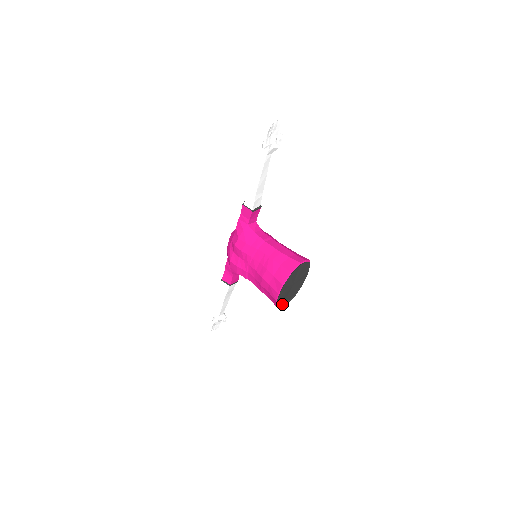
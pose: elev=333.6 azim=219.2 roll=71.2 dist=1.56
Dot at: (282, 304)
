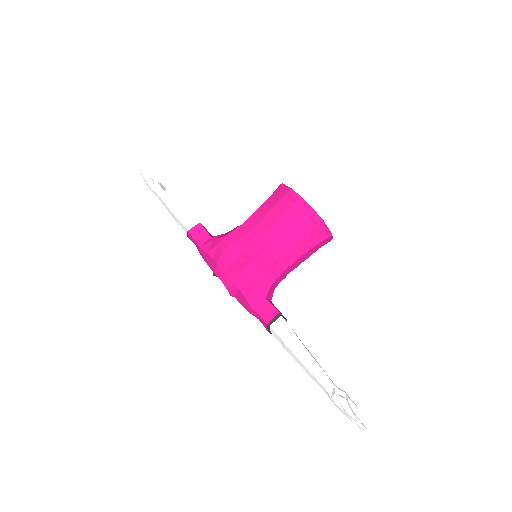
Dot at: (327, 230)
